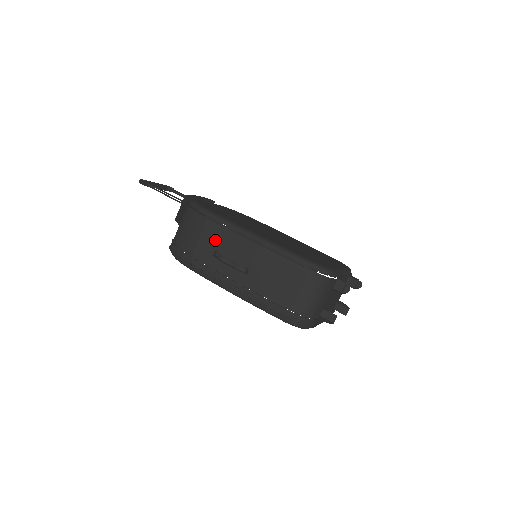
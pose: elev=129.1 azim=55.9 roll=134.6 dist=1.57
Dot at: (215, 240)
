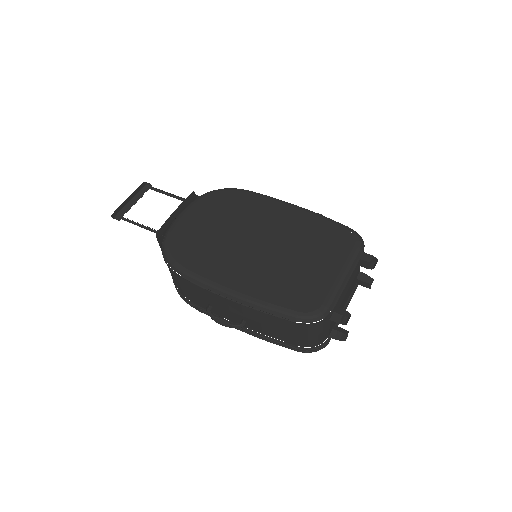
Dot at: (201, 295)
